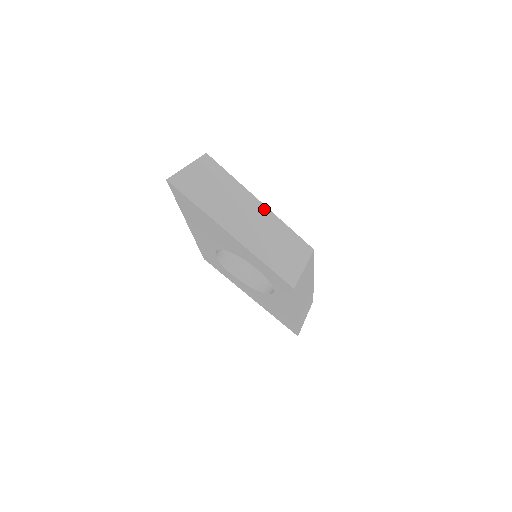
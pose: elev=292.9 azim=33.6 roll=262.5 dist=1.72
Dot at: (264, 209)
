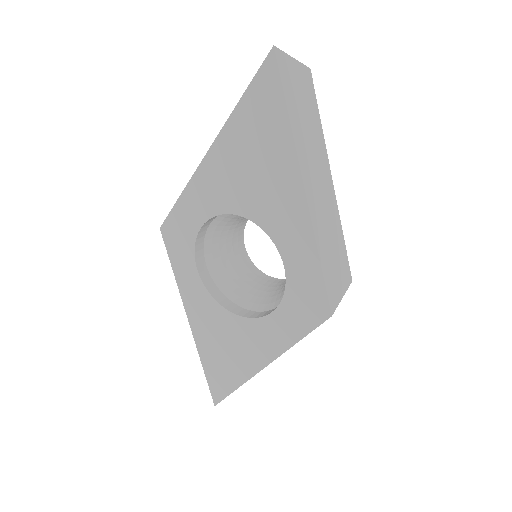
Dot at: (332, 190)
